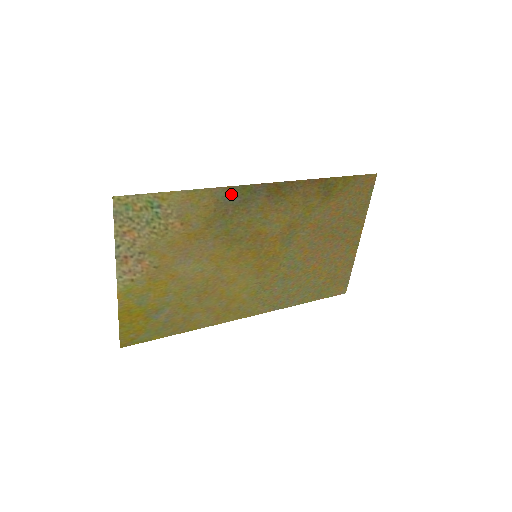
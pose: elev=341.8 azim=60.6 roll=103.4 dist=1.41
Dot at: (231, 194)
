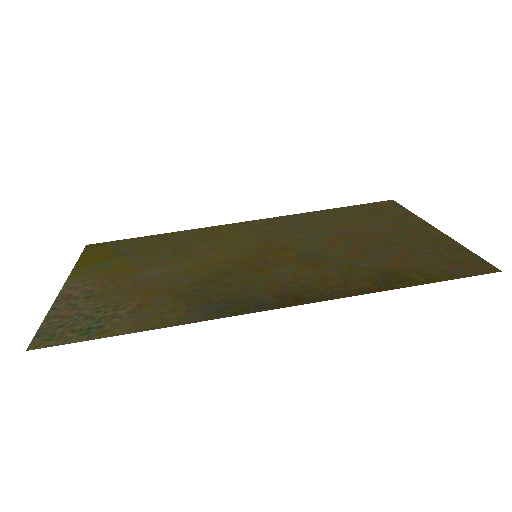
Dot at: (214, 312)
